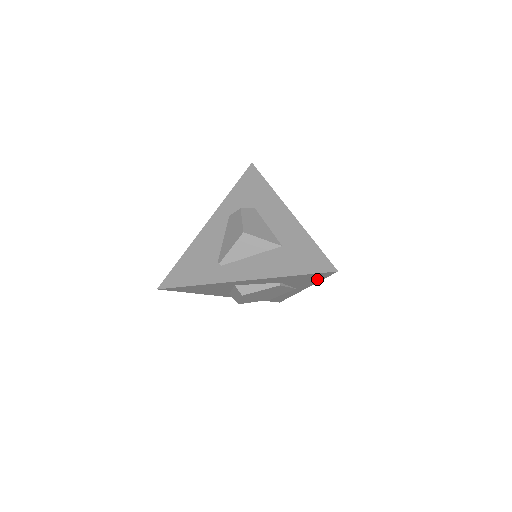
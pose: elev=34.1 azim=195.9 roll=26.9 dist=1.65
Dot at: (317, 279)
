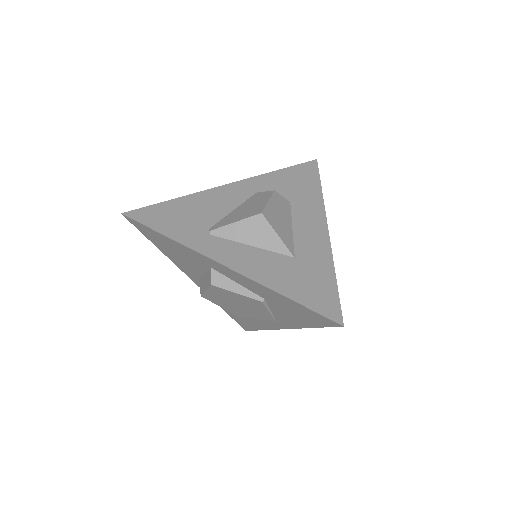
Dot at: (310, 322)
